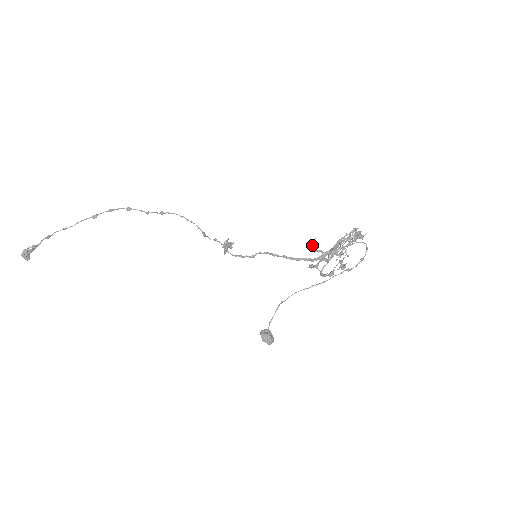
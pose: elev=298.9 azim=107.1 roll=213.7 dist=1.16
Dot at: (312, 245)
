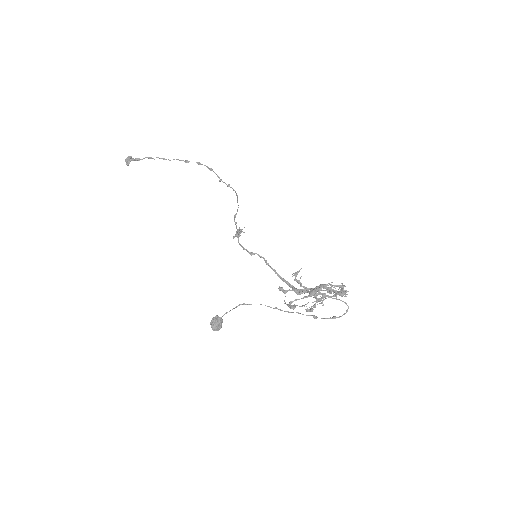
Dot at: (295, 272)
